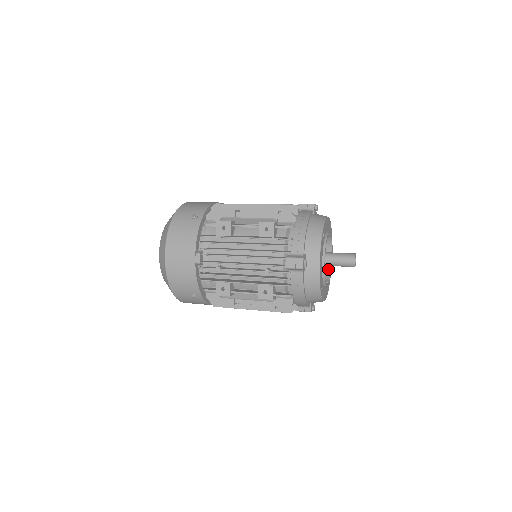
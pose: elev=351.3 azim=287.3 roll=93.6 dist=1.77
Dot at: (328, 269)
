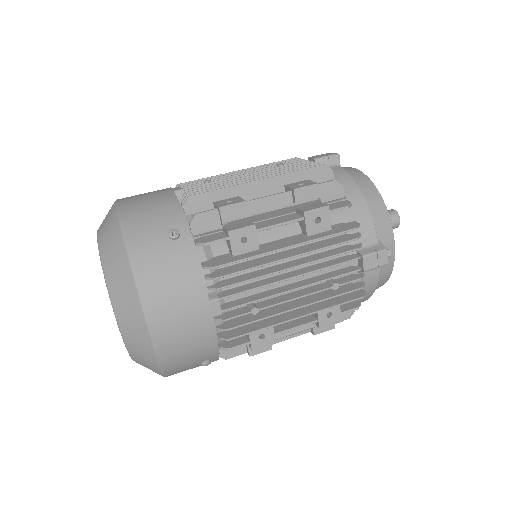
Dot at: occluded
